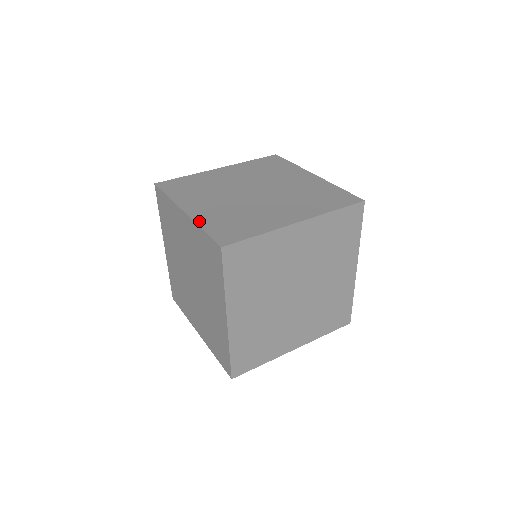
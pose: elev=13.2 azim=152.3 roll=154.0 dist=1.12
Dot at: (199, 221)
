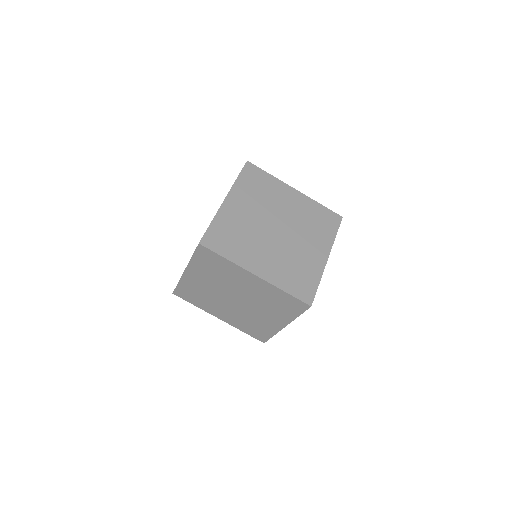
Dot at: (219, 215)
